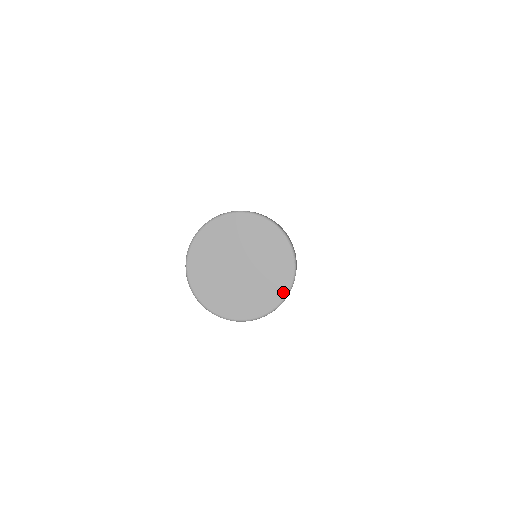
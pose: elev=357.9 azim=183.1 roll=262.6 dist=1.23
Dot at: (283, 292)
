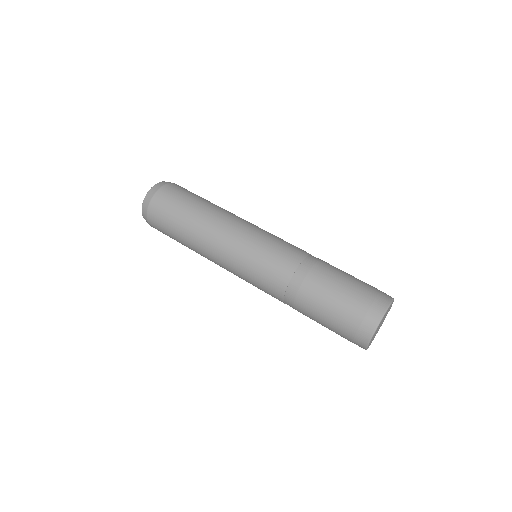
Dot at: occluded
